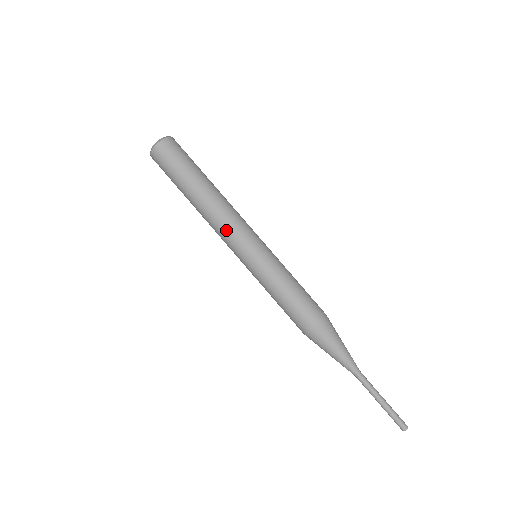
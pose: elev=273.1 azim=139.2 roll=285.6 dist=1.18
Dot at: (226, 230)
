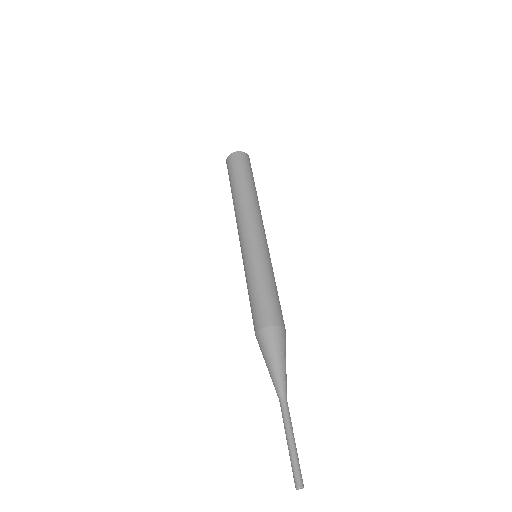
Dot at: (255, 220)
